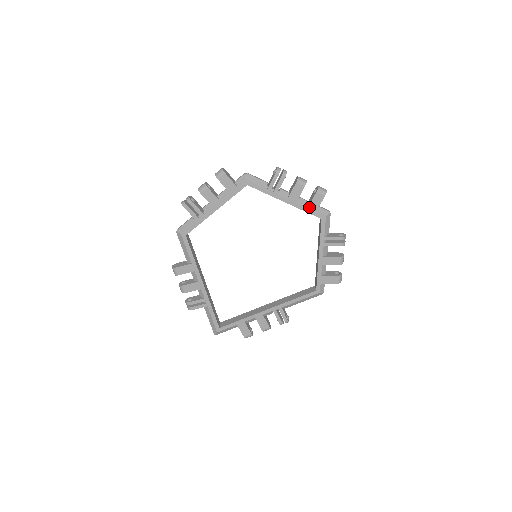
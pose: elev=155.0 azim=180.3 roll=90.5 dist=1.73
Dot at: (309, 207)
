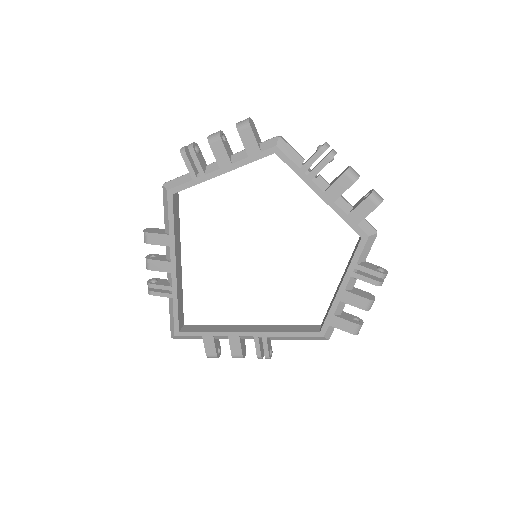
Dot at: (350, 214)
